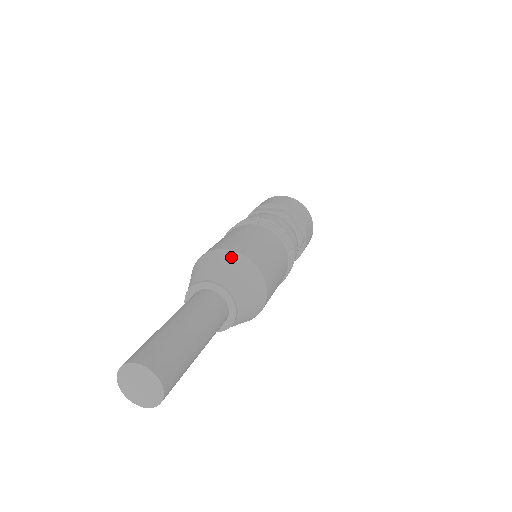
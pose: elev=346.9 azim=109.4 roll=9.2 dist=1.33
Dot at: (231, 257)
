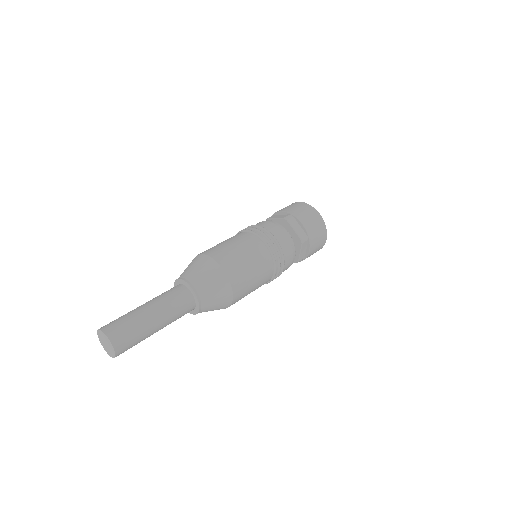
Dot at: (203, 260)
